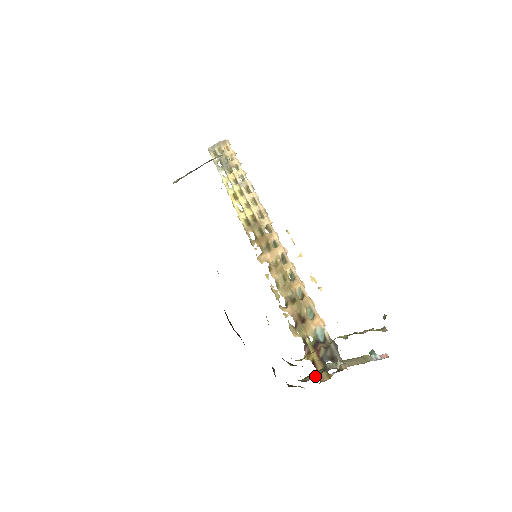
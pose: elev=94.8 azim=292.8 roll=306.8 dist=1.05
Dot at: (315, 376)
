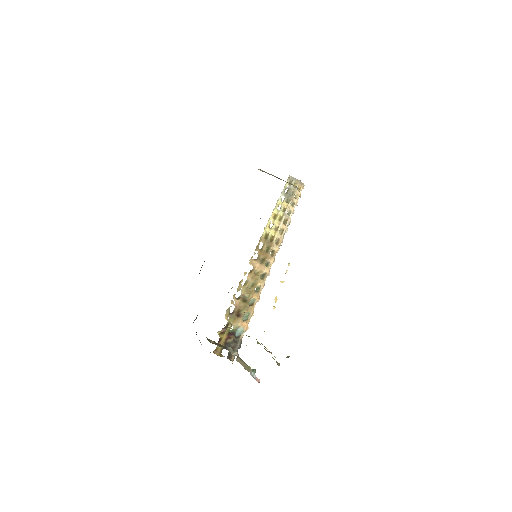
Dot at: (217, 344)
